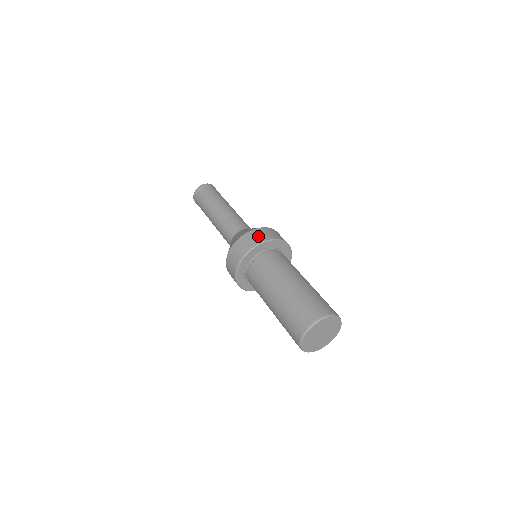
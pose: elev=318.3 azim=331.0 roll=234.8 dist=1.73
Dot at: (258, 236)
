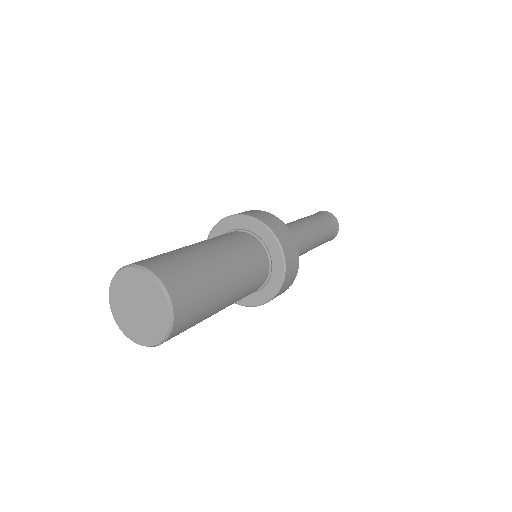
Dot at: (286, 237)
